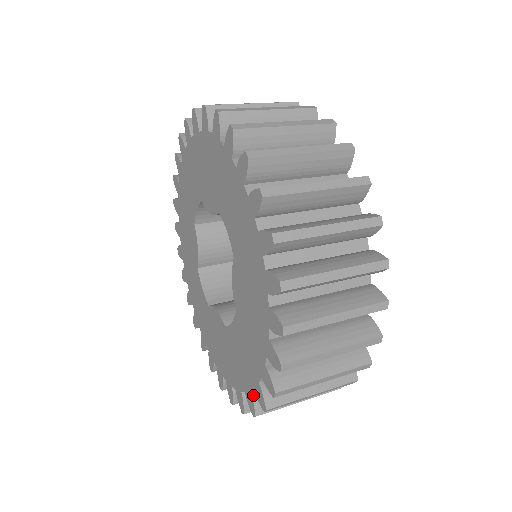
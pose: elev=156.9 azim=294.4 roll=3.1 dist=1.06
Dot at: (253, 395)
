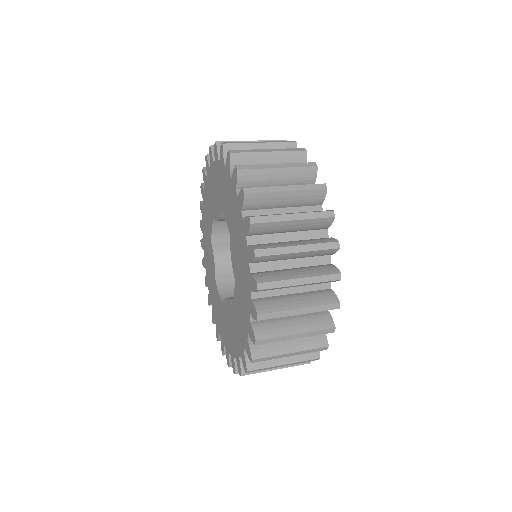
Dot at: (249, 342)
